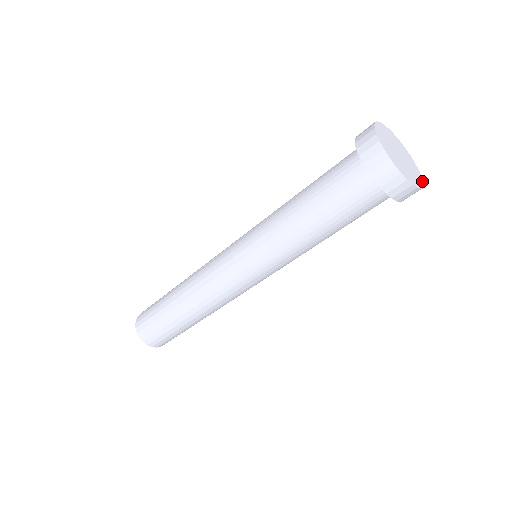
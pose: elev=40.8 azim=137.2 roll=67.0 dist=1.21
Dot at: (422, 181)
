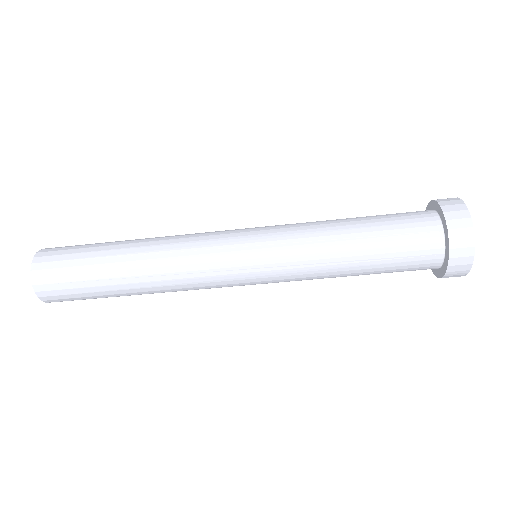
Dot at: occluded
